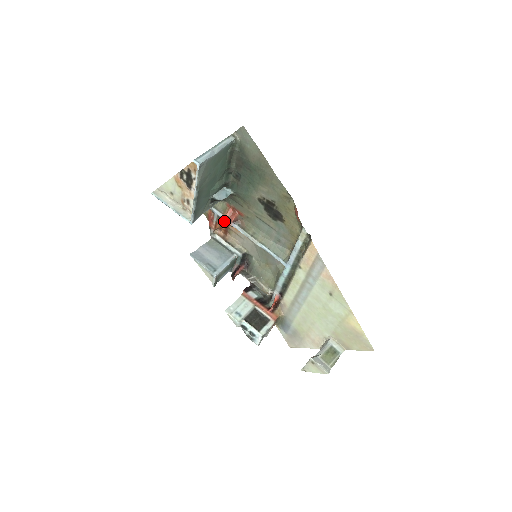
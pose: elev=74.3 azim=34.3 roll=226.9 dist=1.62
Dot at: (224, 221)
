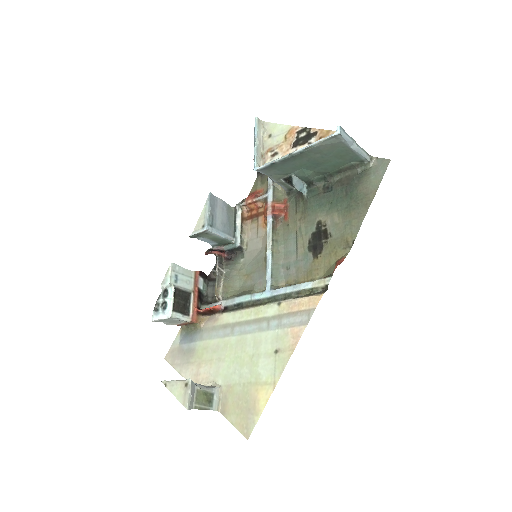
Dot at: (265, 207)
